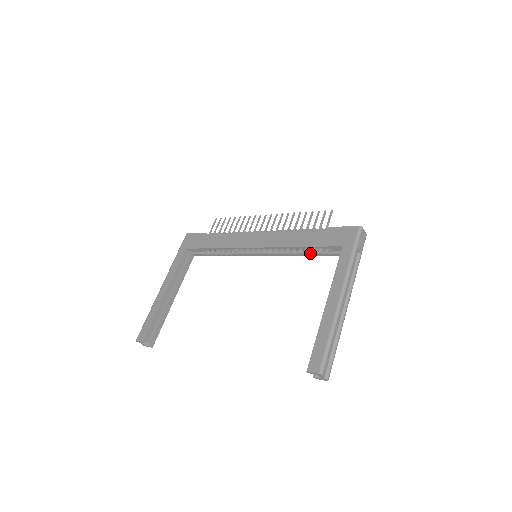
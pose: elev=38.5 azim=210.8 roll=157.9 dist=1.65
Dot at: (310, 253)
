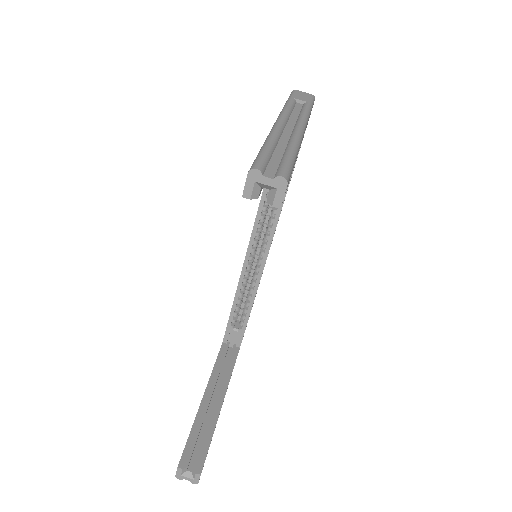
Dot at: occluded
